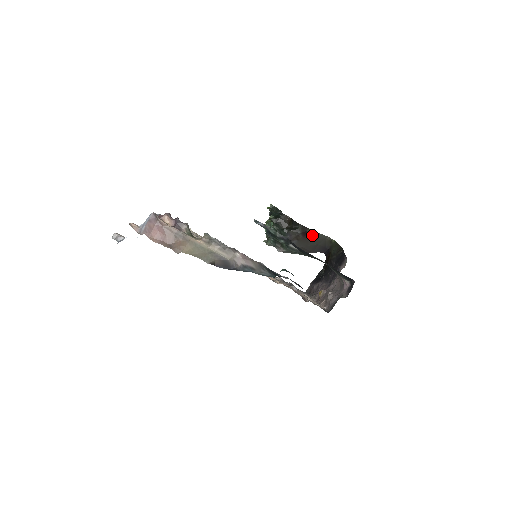
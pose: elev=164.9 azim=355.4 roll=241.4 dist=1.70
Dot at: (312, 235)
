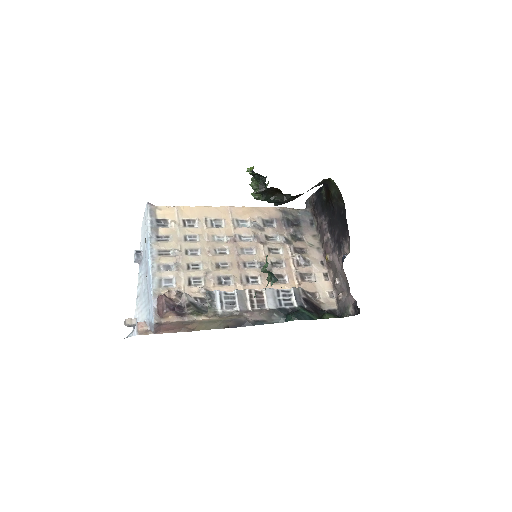
Dot at: (307, 191)
